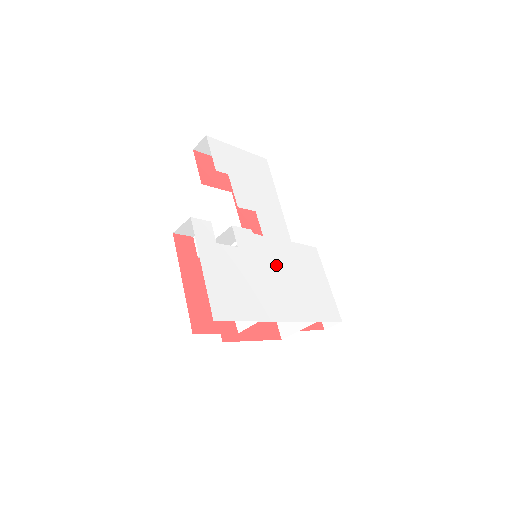
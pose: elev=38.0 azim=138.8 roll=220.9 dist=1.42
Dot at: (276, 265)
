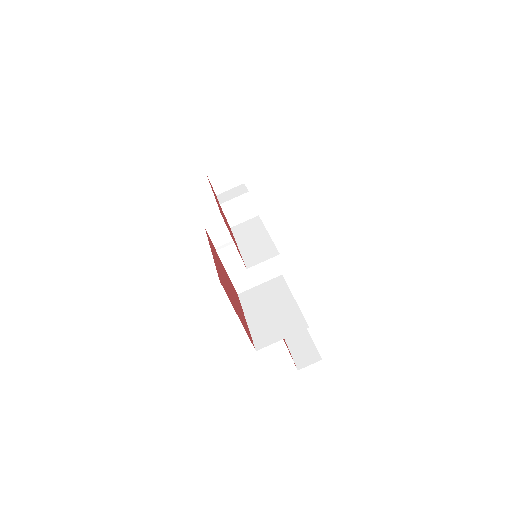
Dot at: occluded
